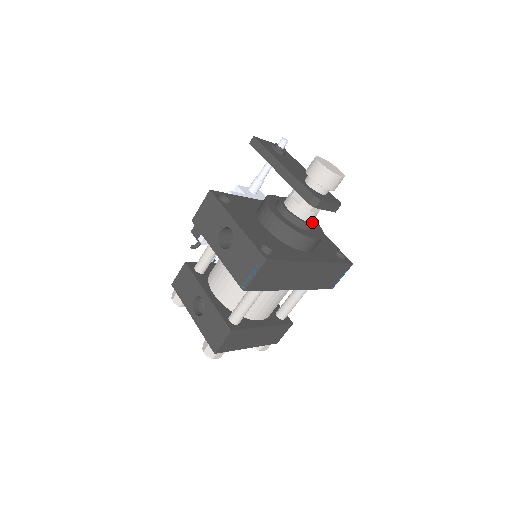
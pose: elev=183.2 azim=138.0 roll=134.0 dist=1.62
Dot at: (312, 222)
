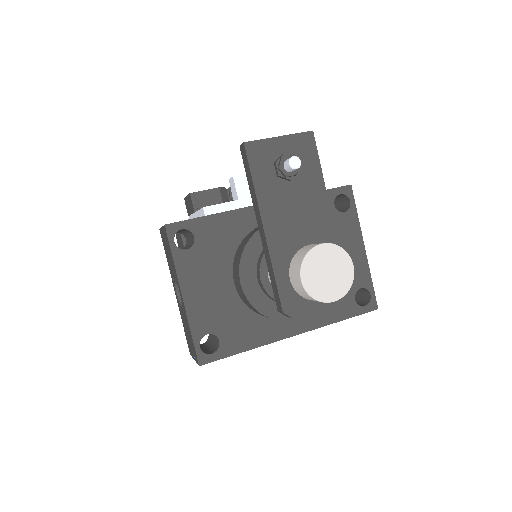
Dot at: occluded
